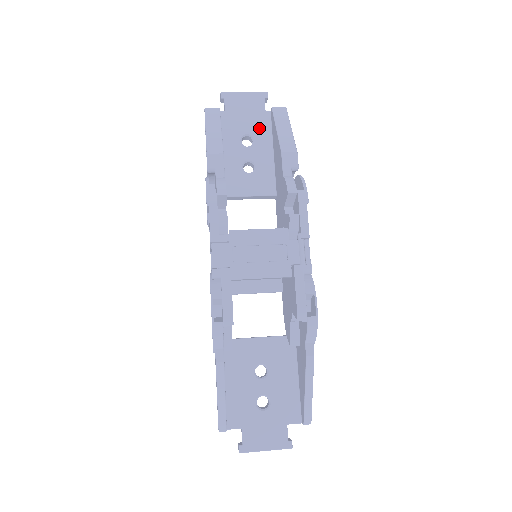
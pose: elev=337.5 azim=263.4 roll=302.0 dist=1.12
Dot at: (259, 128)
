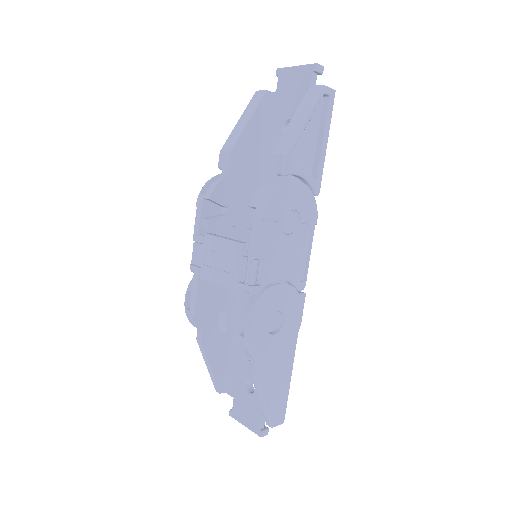
Dot at: occluded
